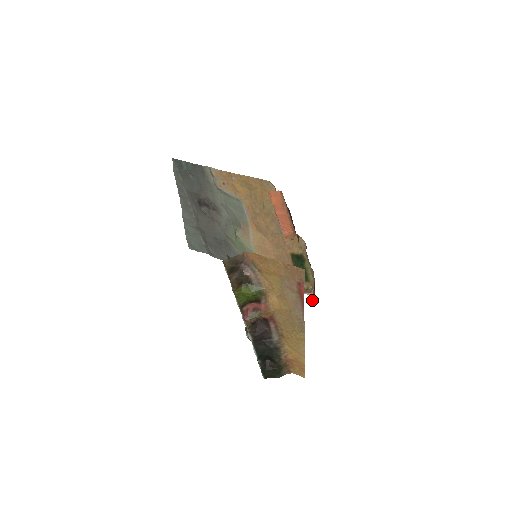
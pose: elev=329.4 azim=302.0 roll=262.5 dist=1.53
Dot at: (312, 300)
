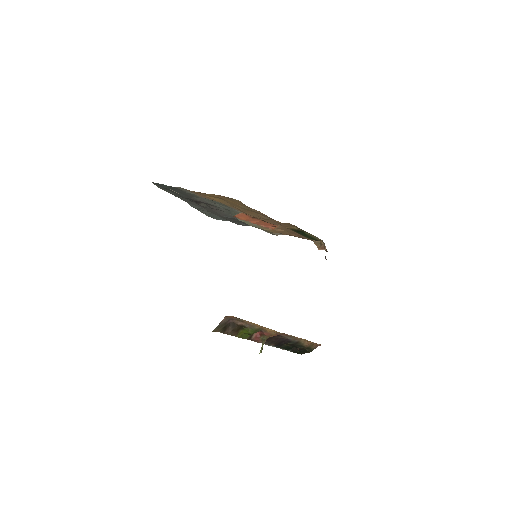
Dot at: (326, 259)
